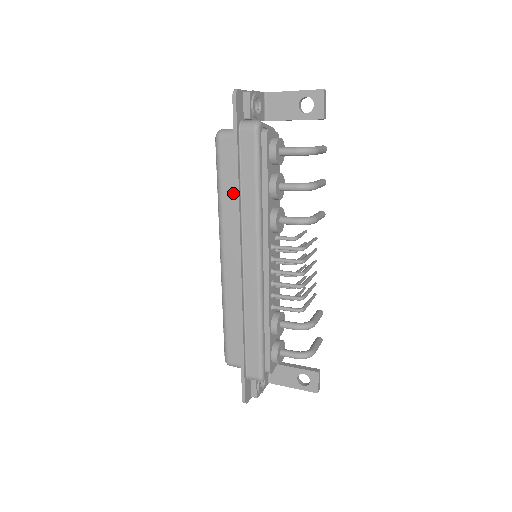
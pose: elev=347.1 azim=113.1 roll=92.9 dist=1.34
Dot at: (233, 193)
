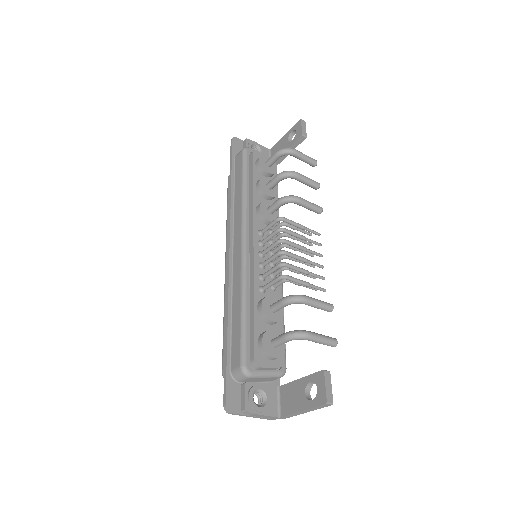
Dot at: occluded
